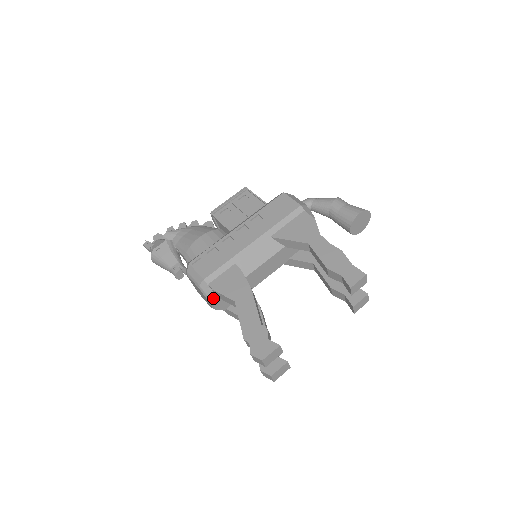
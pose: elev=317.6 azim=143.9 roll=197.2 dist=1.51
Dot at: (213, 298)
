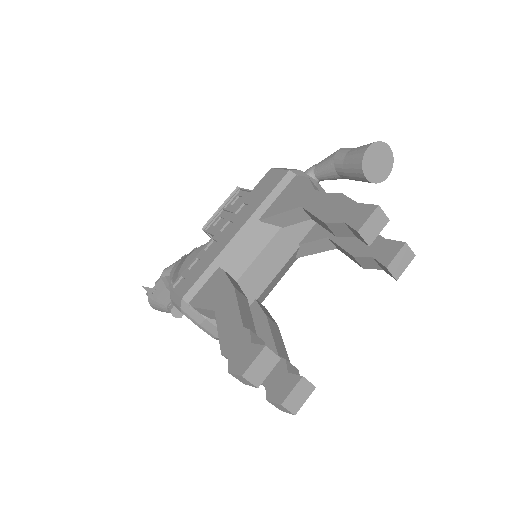
Dot at: (200, 320)
